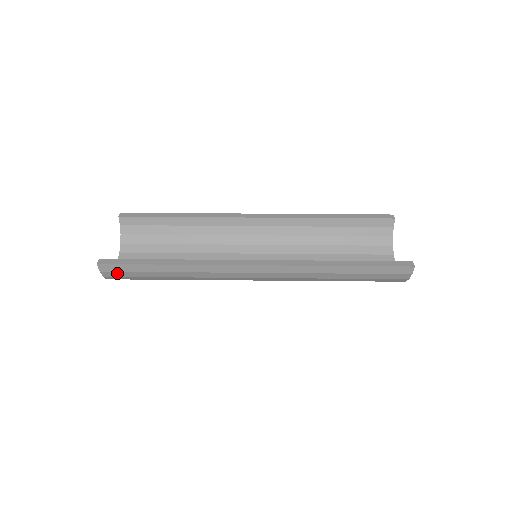
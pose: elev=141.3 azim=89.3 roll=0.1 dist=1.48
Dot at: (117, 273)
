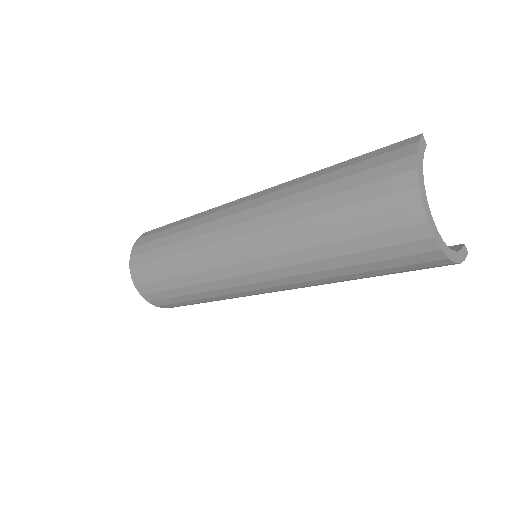
Dot at: (144, 239)
